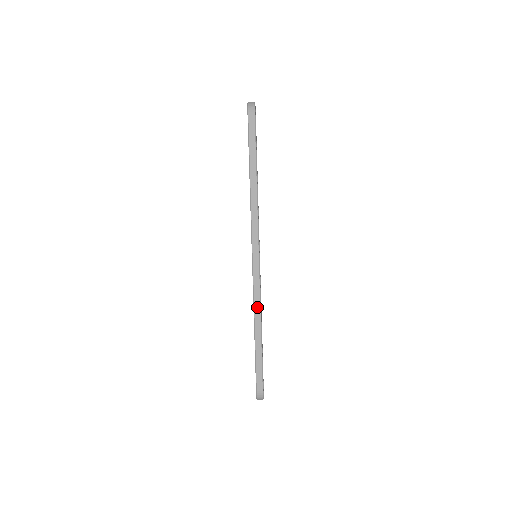
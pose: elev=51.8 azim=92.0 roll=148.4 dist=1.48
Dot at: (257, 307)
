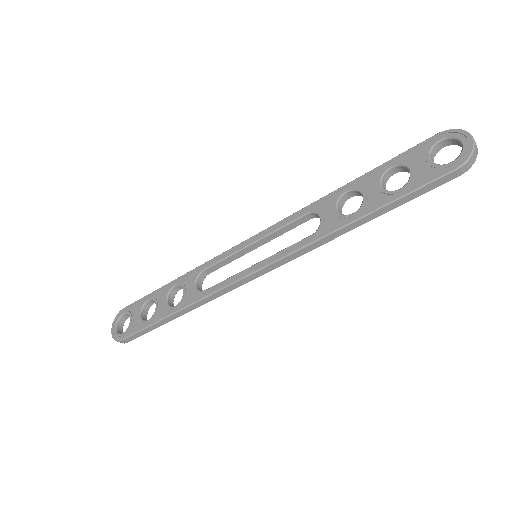
Dot at: (204, 301)
